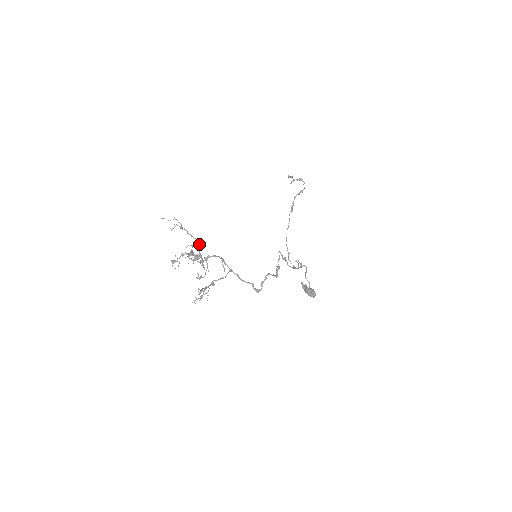
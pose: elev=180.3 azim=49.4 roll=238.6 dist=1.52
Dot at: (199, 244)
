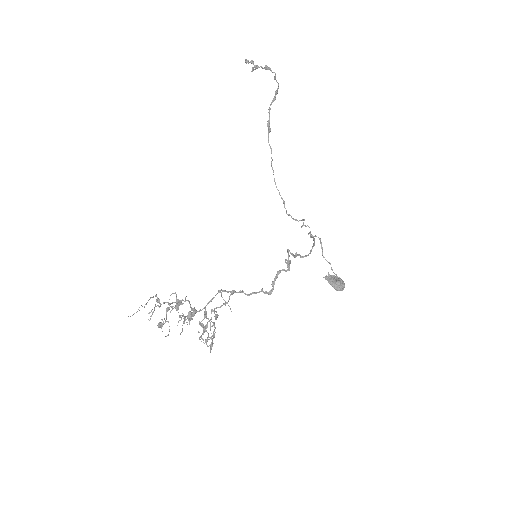
Dot at: occluded
